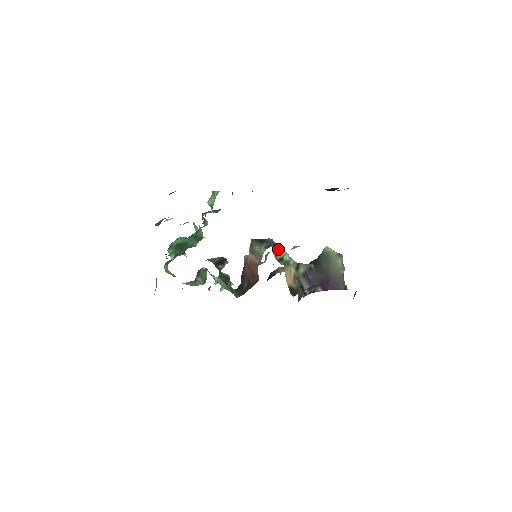
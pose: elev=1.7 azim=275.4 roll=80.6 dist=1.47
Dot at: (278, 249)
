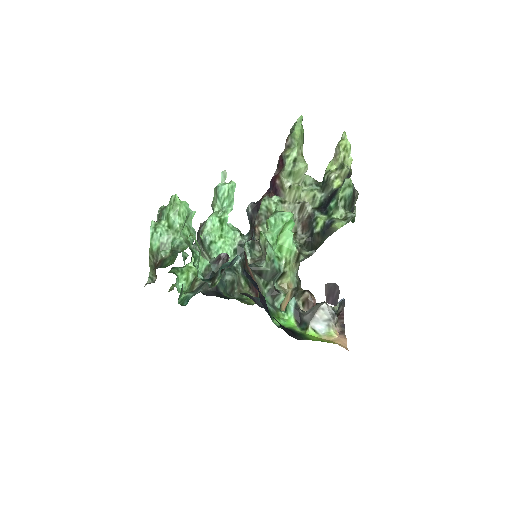
Dot at: (275, 297)
